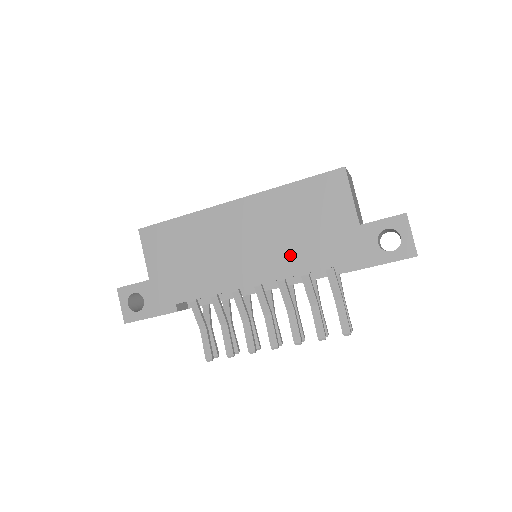
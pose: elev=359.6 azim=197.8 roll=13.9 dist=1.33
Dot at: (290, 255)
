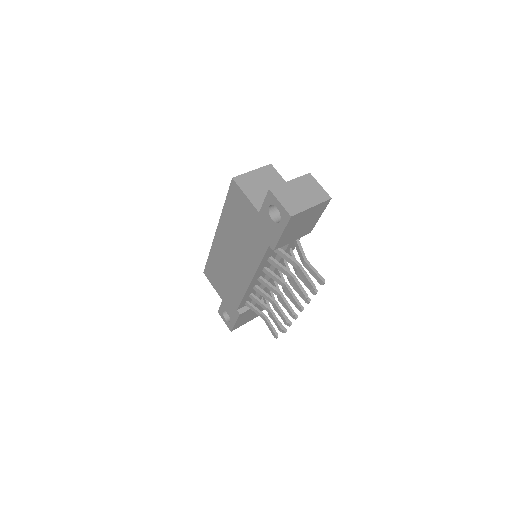
Dot at: (250, 253)
